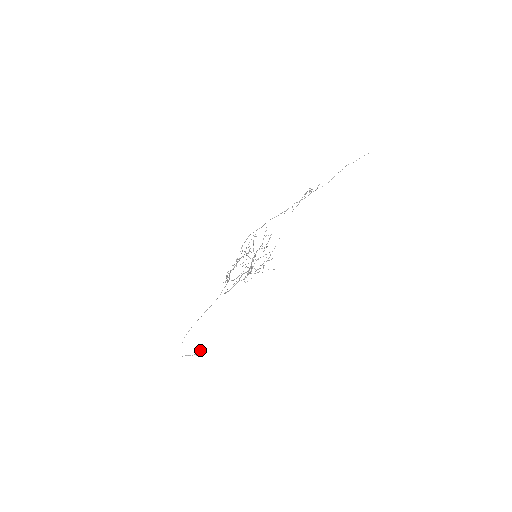
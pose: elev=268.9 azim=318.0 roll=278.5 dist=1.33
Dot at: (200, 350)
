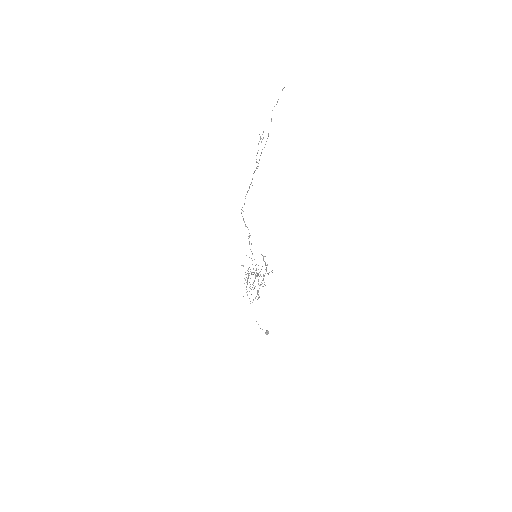
Dot at: (266, 333)
